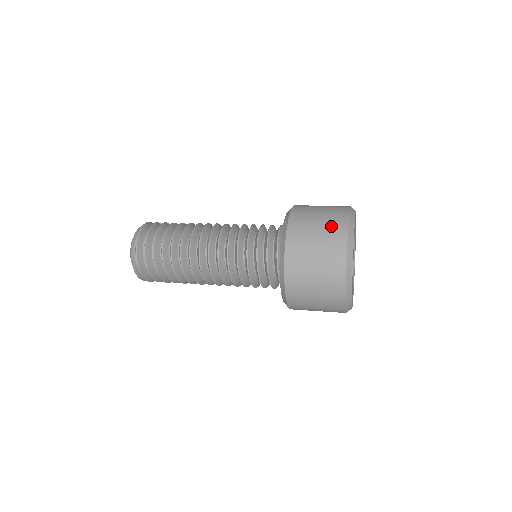
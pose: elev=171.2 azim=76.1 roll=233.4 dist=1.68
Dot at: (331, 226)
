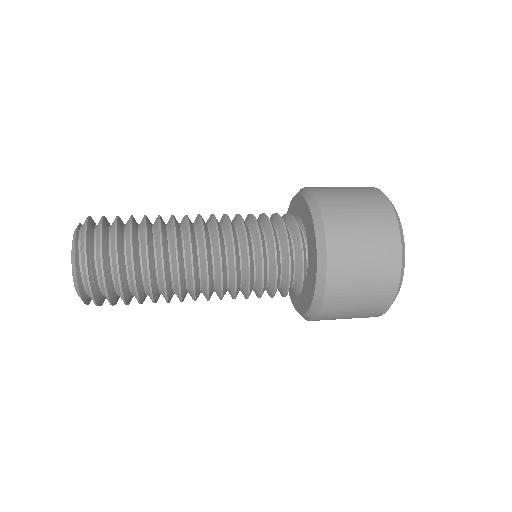
Dot at: (379, 226)
